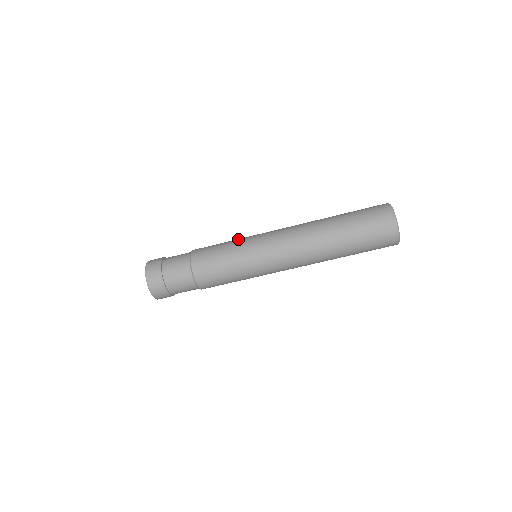
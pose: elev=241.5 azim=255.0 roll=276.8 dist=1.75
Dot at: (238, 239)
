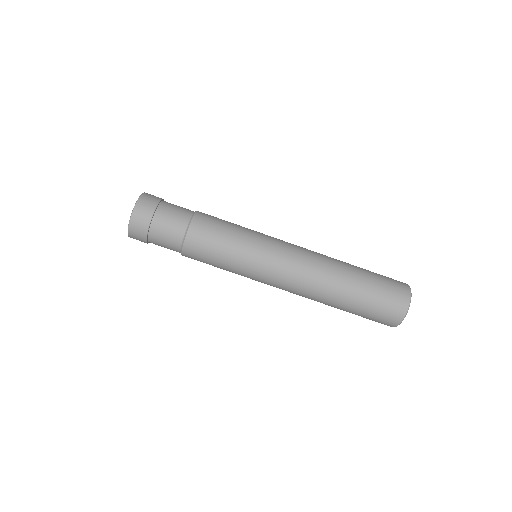
Dot at: occluded
